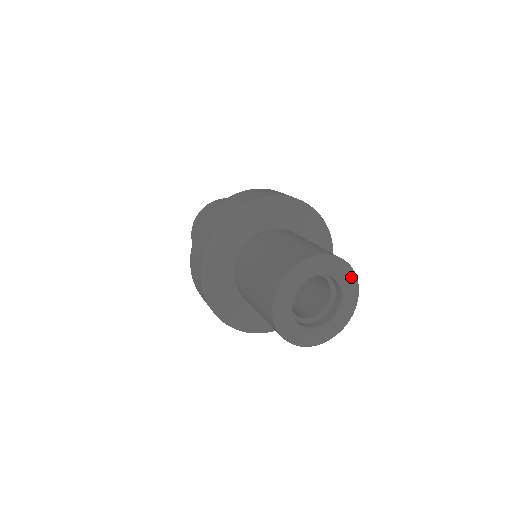
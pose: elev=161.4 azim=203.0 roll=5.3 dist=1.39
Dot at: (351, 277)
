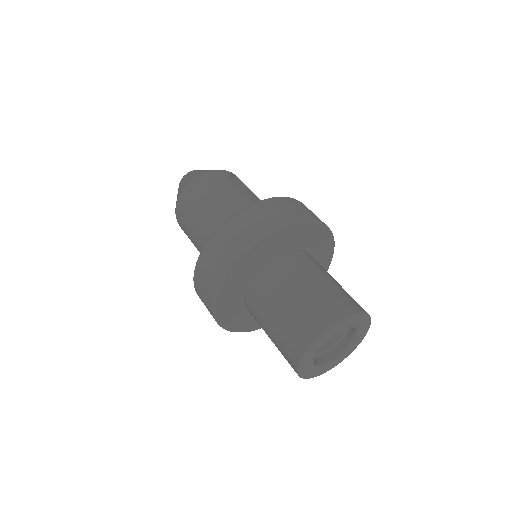
Dot at: (364, 333)
